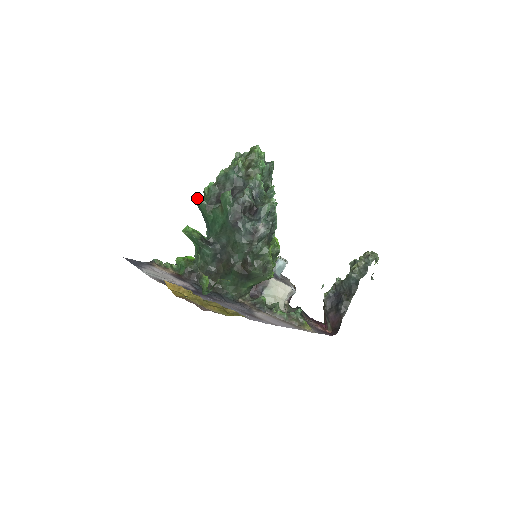
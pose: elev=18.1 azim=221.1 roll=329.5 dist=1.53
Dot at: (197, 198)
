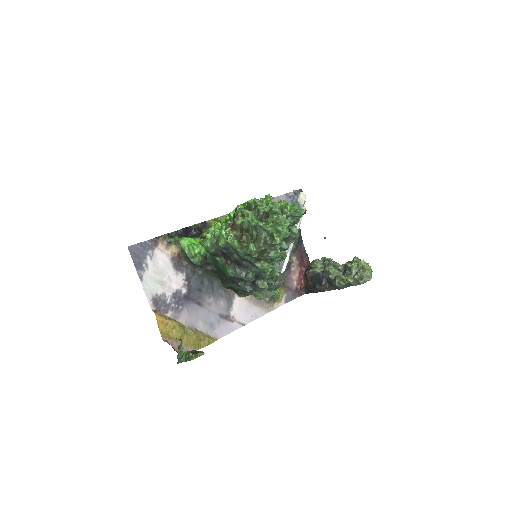
Dot at: occluded
